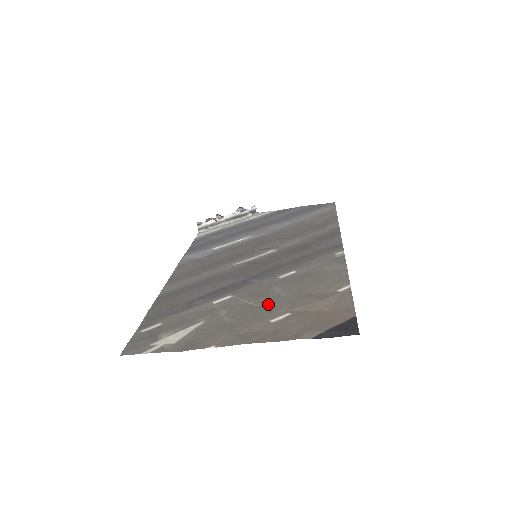
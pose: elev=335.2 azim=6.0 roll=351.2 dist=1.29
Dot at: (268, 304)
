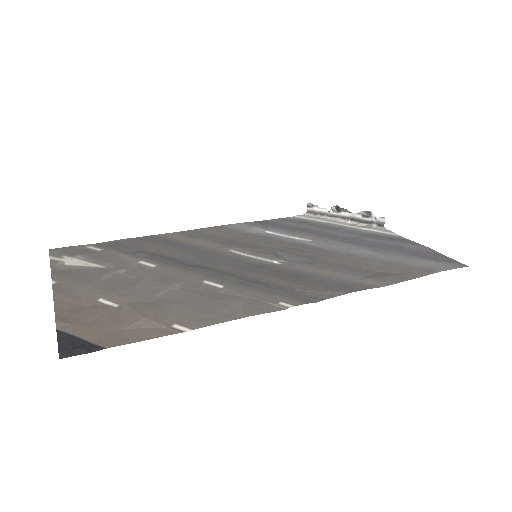
Dot at: (138, 289)
